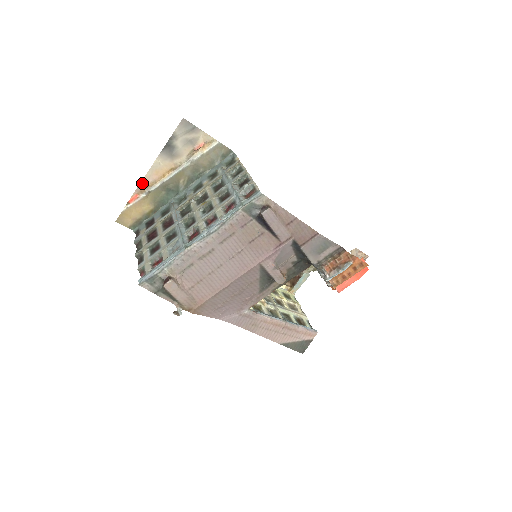
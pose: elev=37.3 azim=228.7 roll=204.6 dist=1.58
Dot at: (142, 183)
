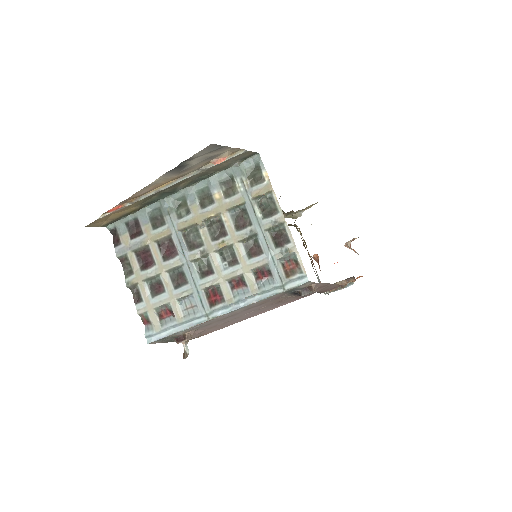
Dot at: (130, 197)
